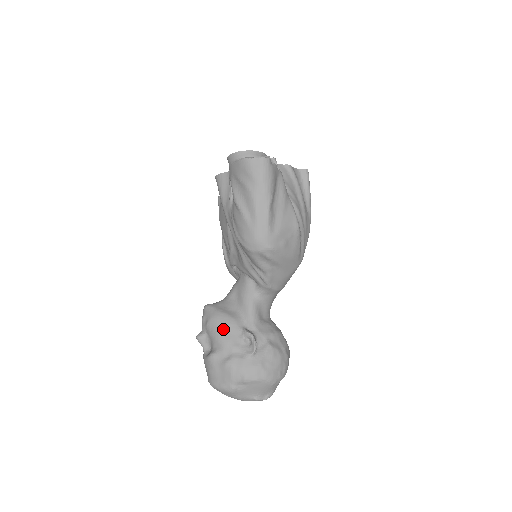
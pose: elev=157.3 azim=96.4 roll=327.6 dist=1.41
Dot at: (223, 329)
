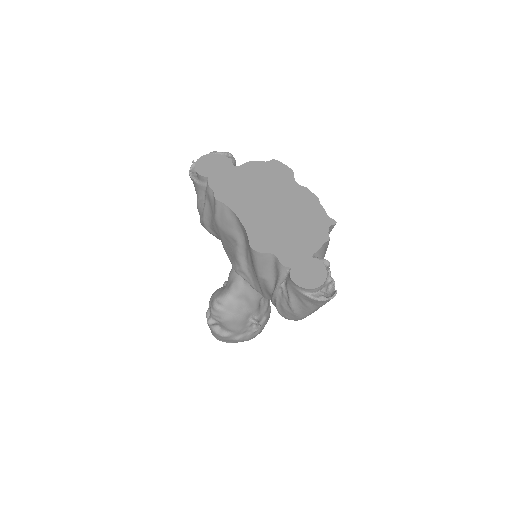
Dot at: (237, 325)
